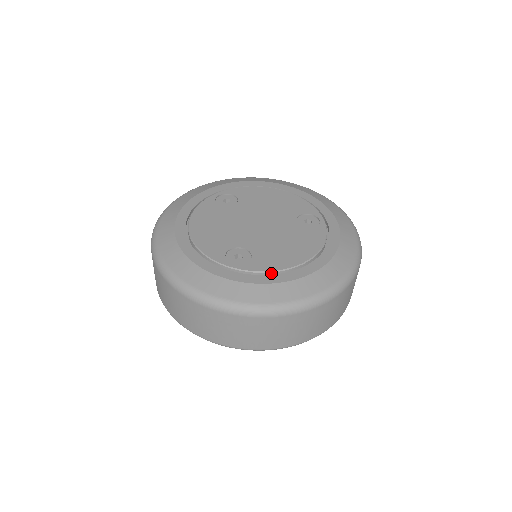
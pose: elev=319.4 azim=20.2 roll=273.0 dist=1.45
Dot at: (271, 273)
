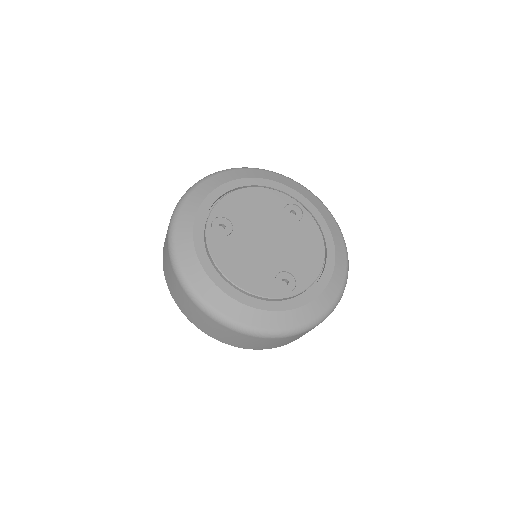
Dot at: (315, 282)
